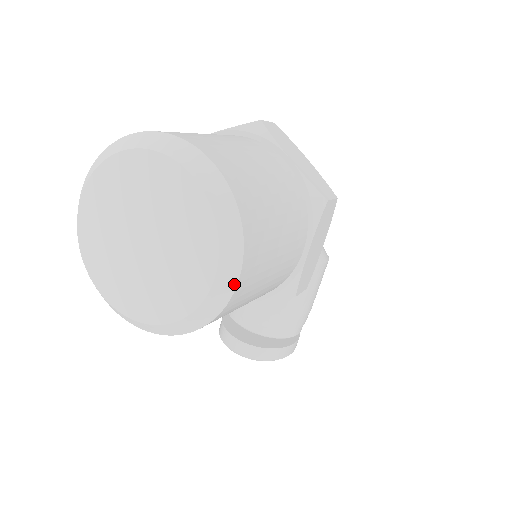
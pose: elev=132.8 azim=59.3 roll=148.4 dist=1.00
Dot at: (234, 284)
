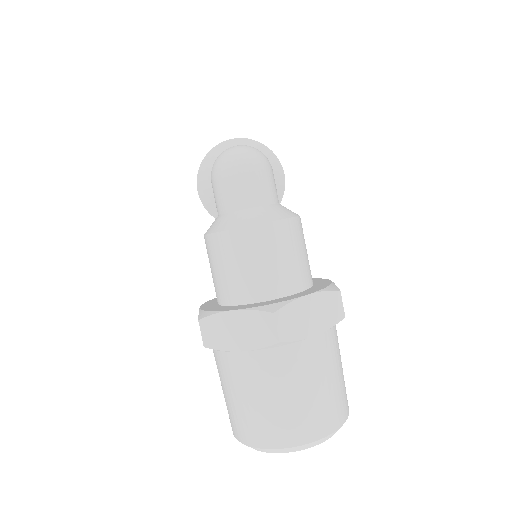
Dot at: occluded
